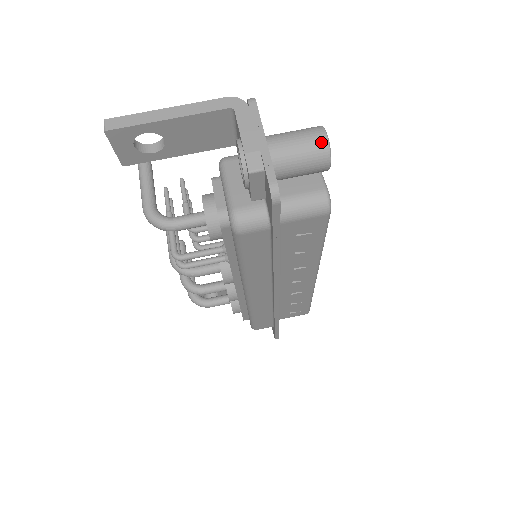
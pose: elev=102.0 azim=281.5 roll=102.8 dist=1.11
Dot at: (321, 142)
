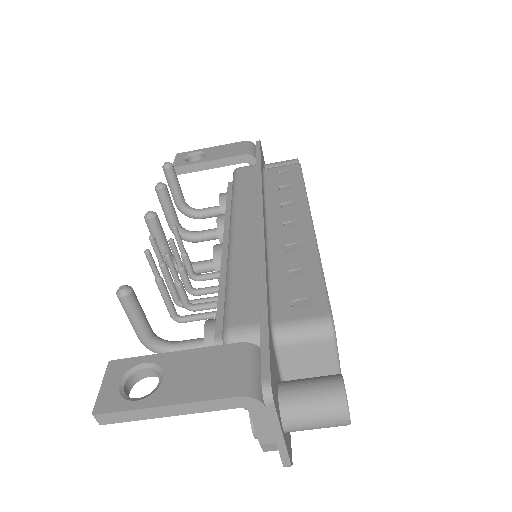
Dot at: (342, 425)
